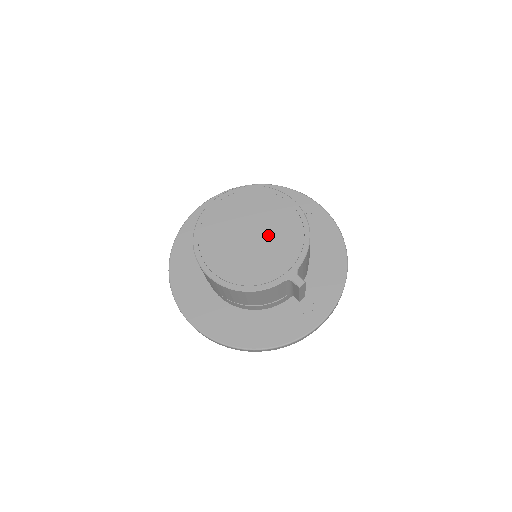
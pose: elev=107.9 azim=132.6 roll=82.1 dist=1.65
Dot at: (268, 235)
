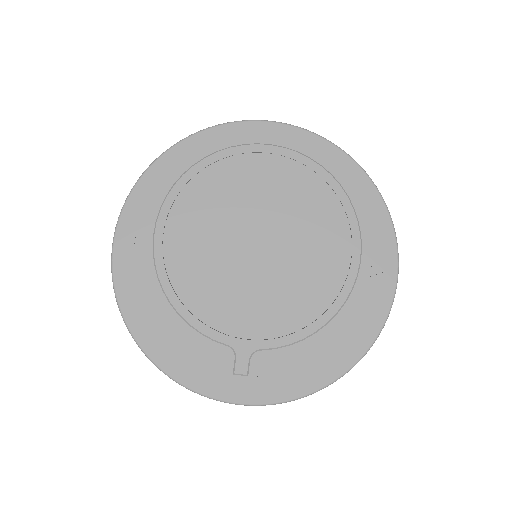
Dot at: (277, 267)
